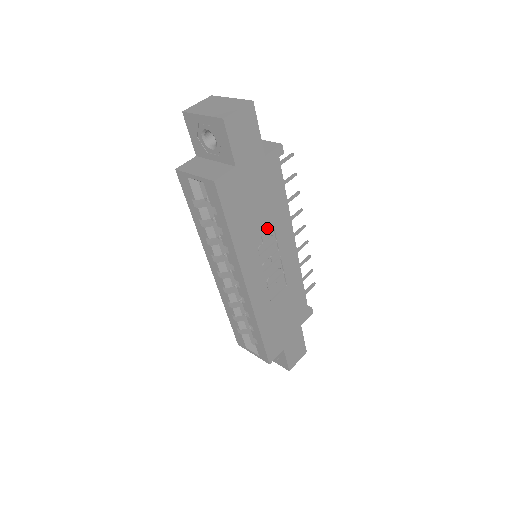
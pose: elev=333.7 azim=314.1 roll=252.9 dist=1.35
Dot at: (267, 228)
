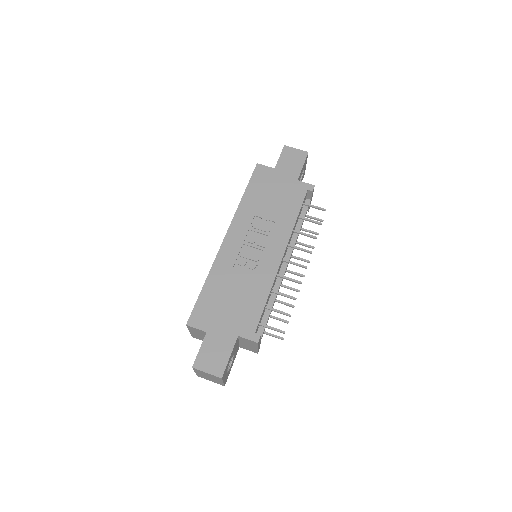
Dot at: (269, 219)
